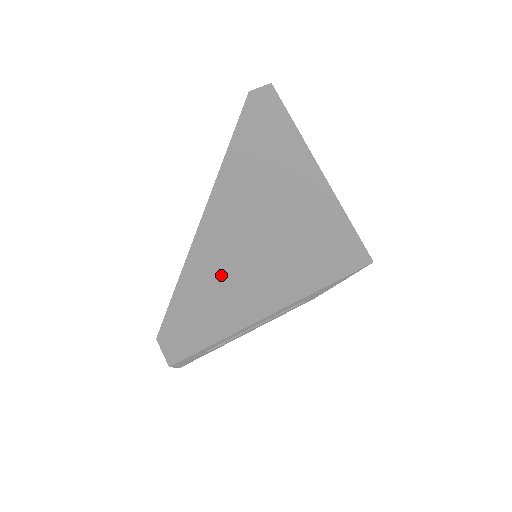
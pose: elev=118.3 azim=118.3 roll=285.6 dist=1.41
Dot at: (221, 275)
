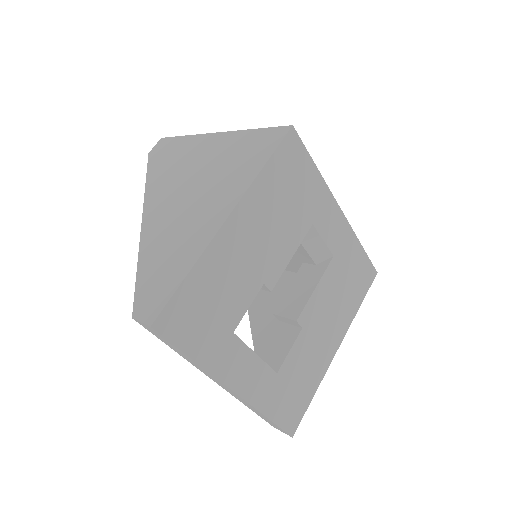
Dot at: (170, 238)
